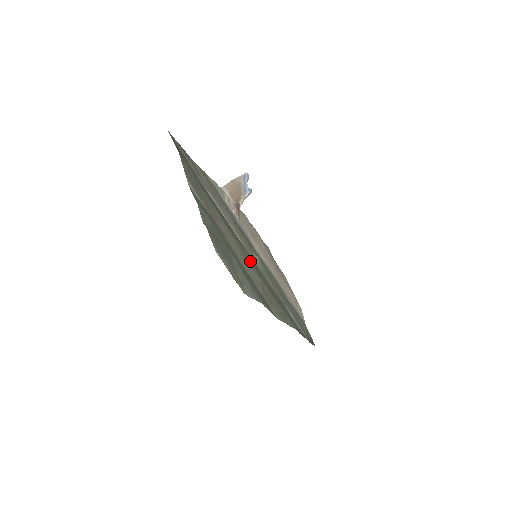
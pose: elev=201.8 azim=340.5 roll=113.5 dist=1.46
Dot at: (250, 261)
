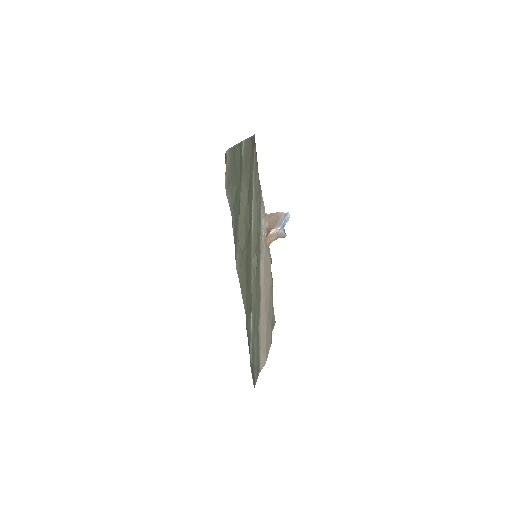
Dot at: (248, 230)
